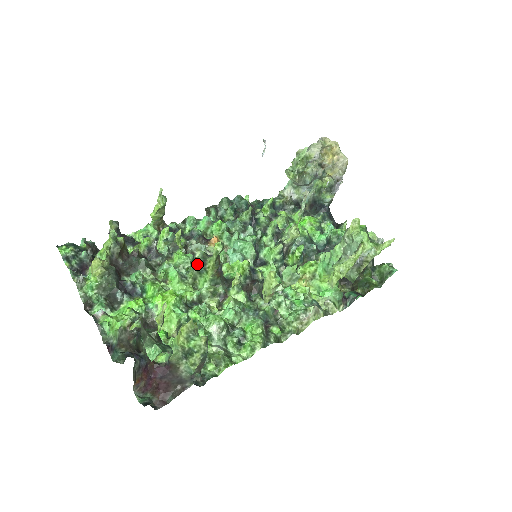
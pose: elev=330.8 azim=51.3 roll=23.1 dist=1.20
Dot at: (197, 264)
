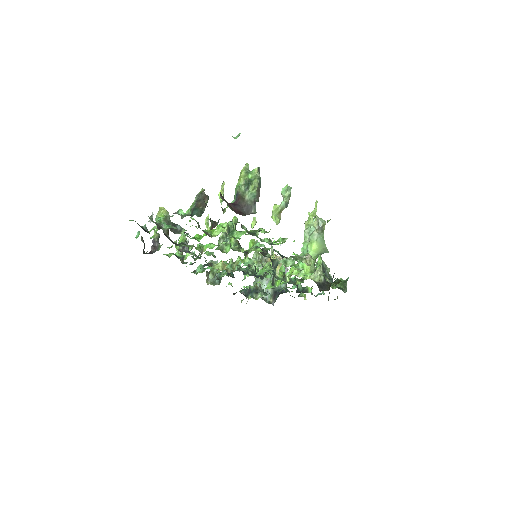
Dot at: (222, 236)
